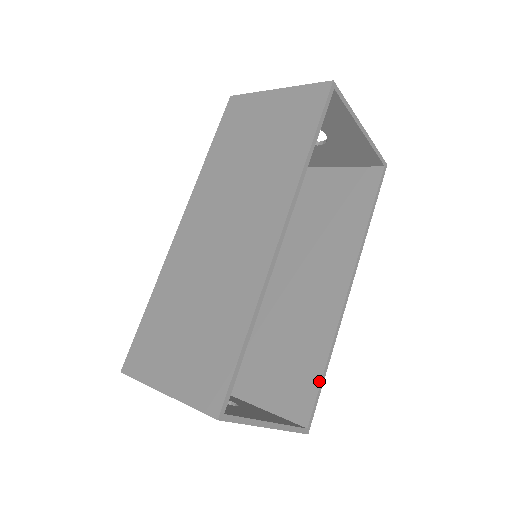
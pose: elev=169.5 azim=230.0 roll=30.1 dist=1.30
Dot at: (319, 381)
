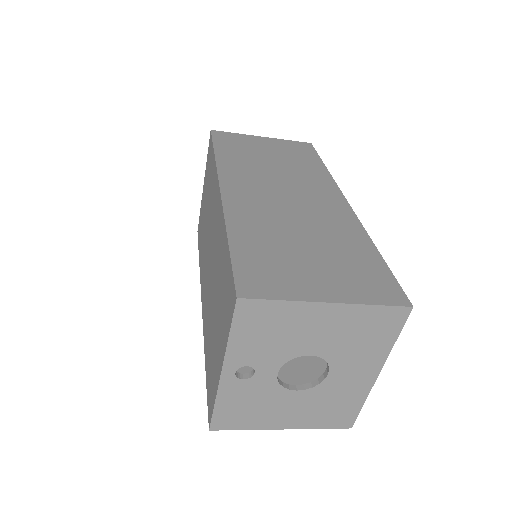
Dot at: occluded
